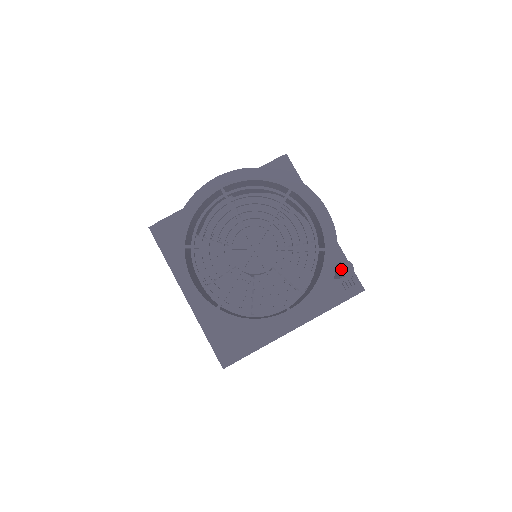
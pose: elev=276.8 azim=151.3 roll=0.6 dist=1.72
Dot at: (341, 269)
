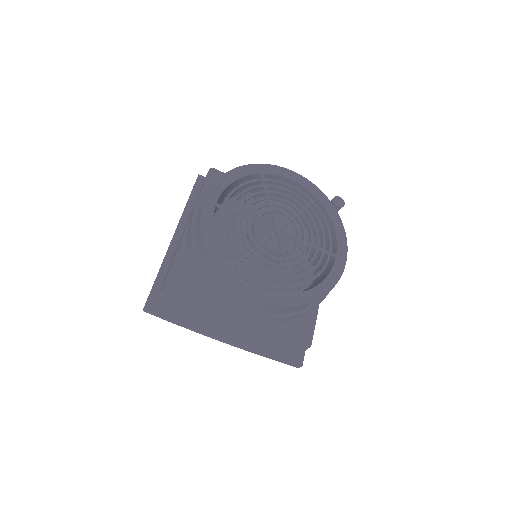
Dot at: (337, 205)
